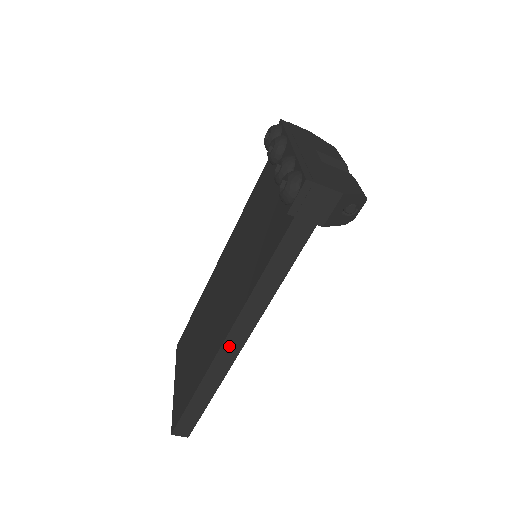
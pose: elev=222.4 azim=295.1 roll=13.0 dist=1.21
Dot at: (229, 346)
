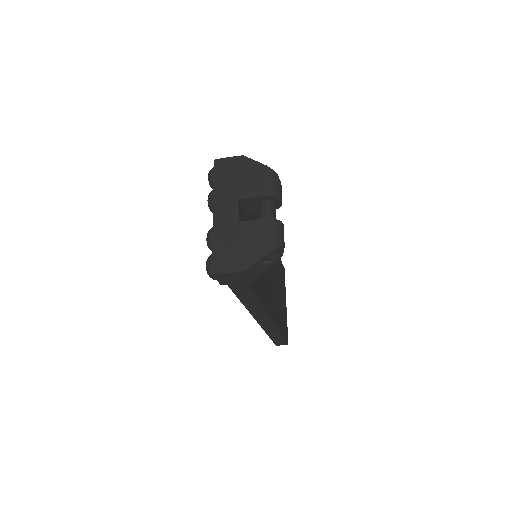
Dot at: (262, 321)
